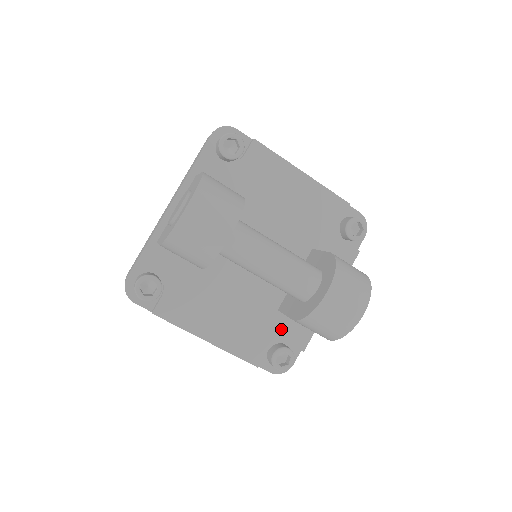
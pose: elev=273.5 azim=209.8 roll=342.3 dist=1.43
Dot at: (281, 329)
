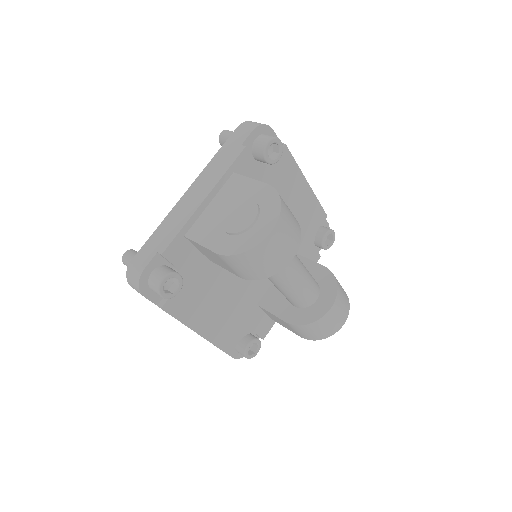
Dot at: (254, 321)
